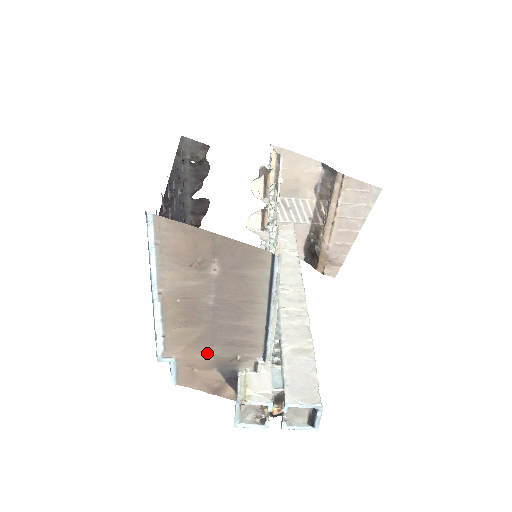
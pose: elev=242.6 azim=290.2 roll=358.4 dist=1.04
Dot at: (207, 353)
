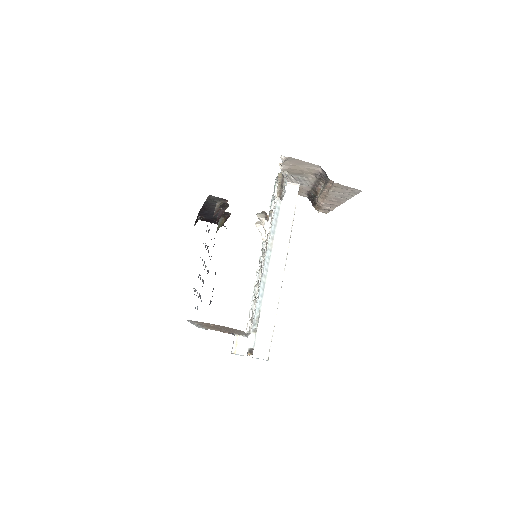
Dot at: (220, 330)
